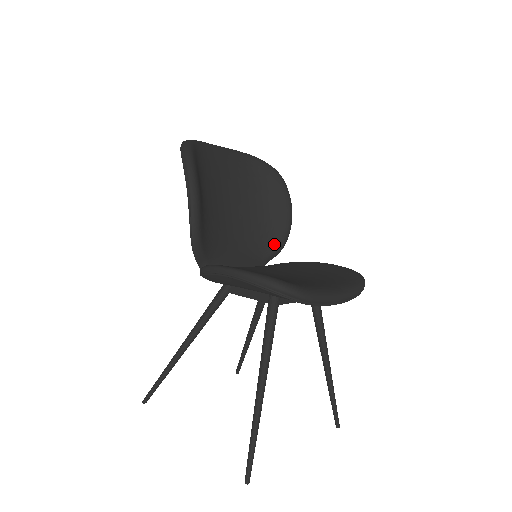
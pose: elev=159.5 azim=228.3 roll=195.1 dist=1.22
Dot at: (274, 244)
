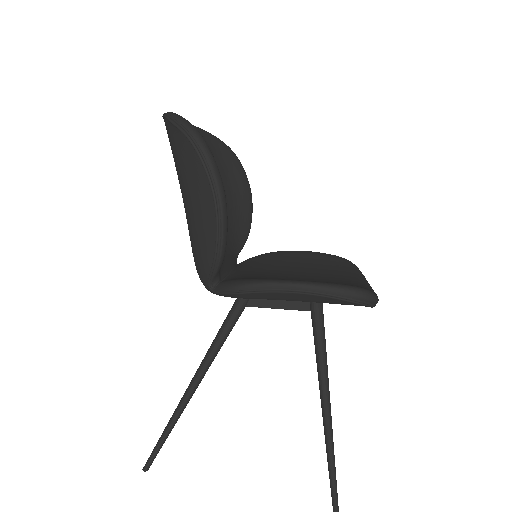
Dot at: (242, 236)
